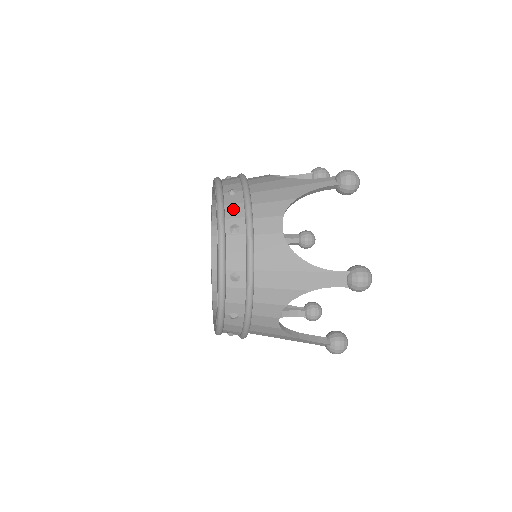
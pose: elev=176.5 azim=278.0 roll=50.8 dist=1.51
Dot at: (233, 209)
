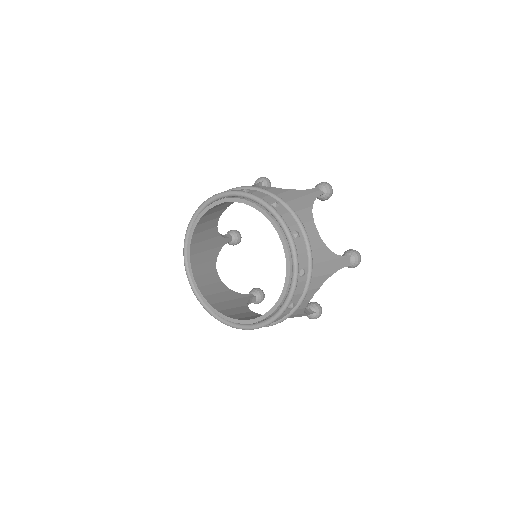
Dot at: (287, 218)
